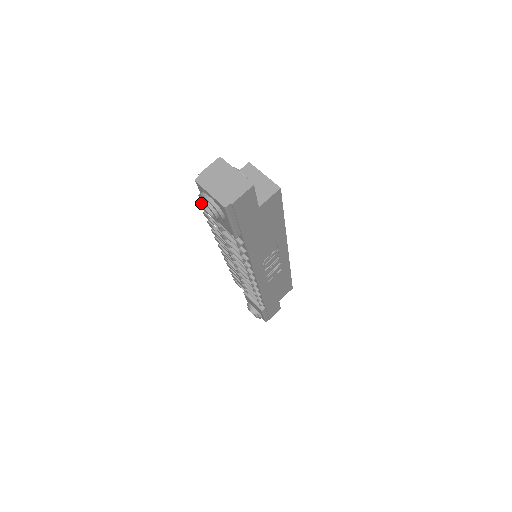
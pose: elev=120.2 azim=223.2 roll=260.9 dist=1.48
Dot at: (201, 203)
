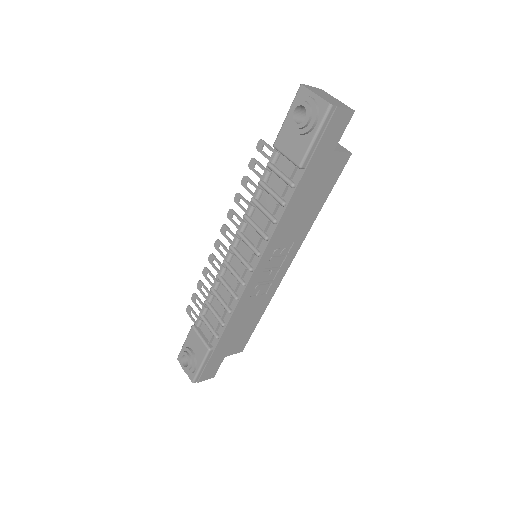
Dot at: (294, 107)
